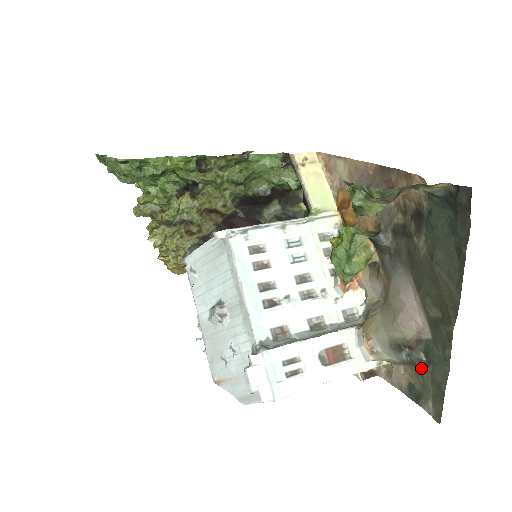
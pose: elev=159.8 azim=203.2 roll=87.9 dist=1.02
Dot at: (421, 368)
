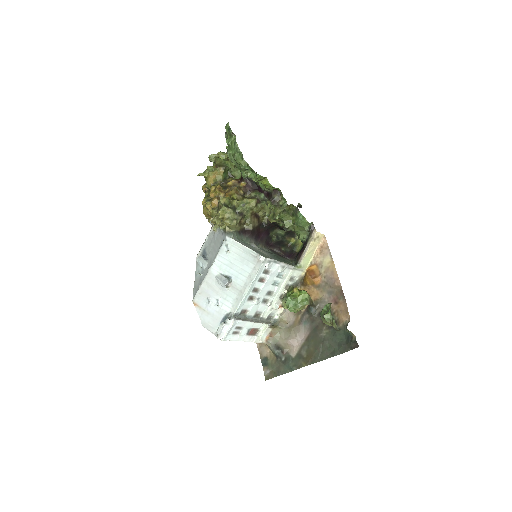
Dot at: (278, 360)
